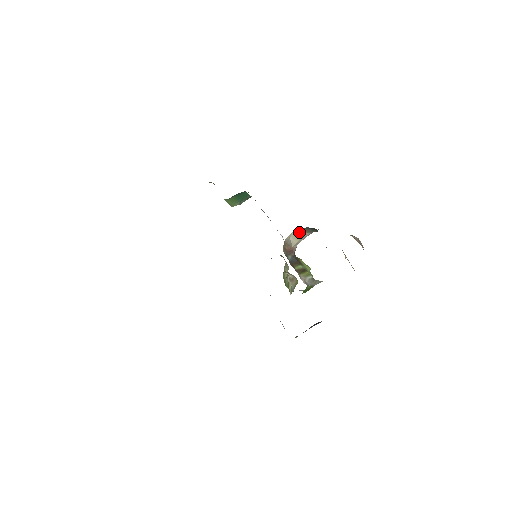
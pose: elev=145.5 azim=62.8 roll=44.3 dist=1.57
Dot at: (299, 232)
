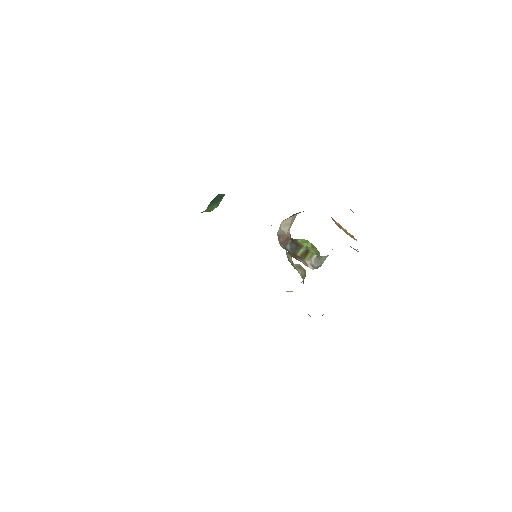
Dot at: (287, 219)
